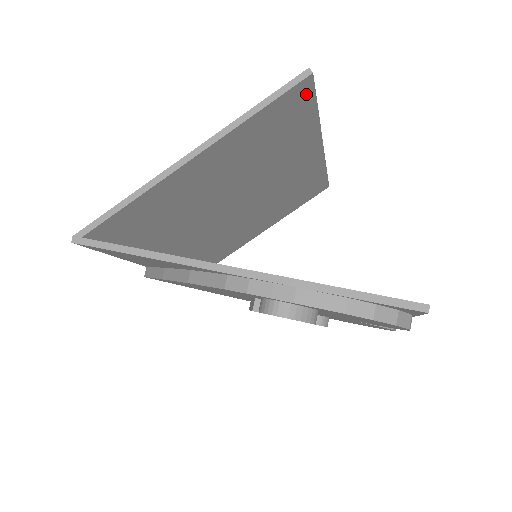
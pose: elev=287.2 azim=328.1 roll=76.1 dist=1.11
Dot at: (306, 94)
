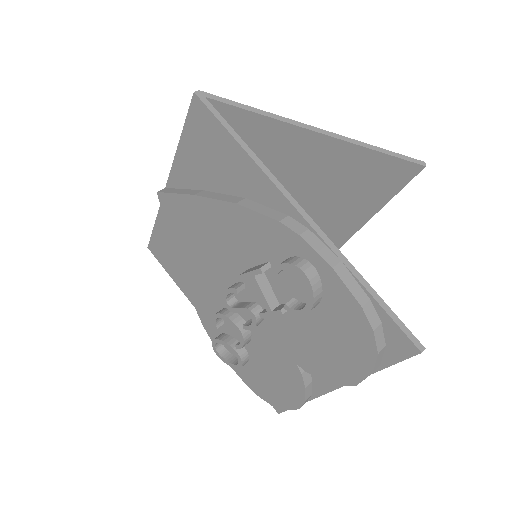
Dot at: (405, 177)
